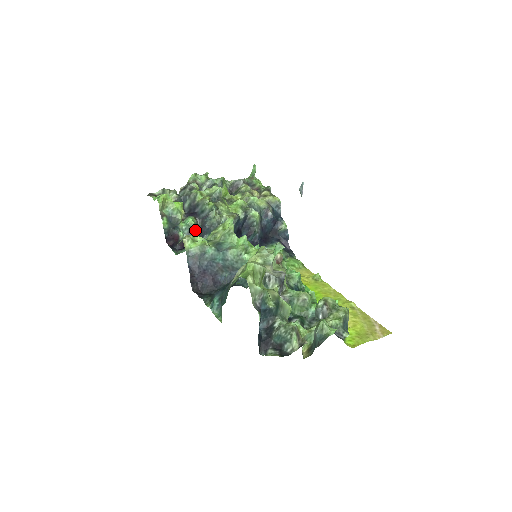
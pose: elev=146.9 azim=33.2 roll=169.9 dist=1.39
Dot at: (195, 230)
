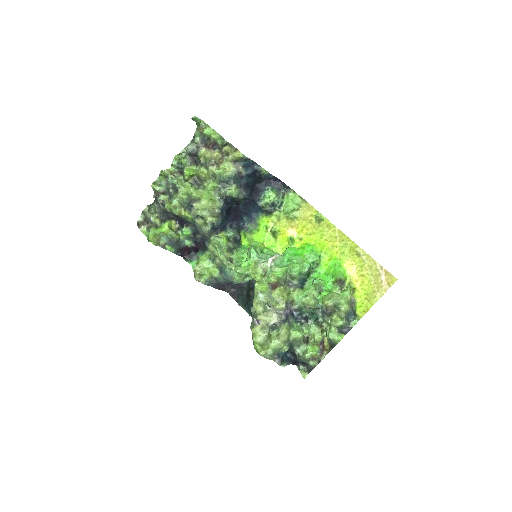
Dot at: (194, 233)
